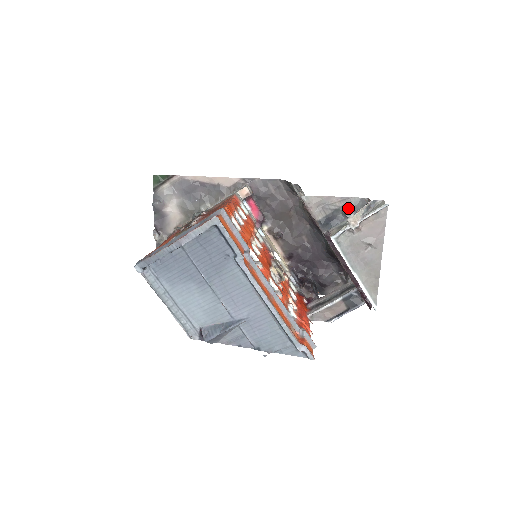
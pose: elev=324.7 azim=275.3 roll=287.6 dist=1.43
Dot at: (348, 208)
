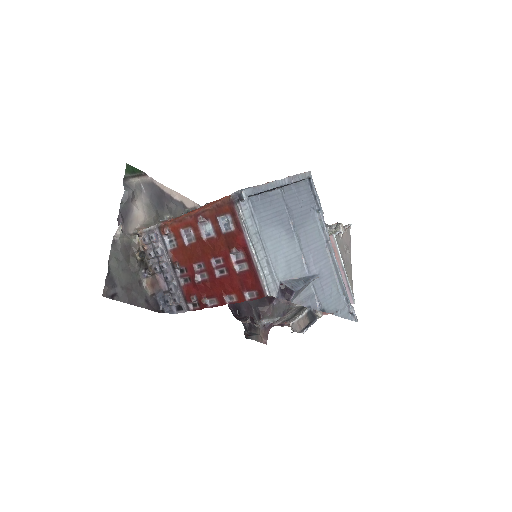
Dot at: occluded
